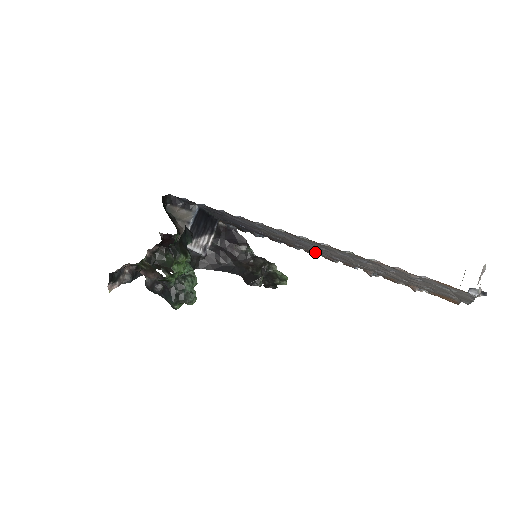
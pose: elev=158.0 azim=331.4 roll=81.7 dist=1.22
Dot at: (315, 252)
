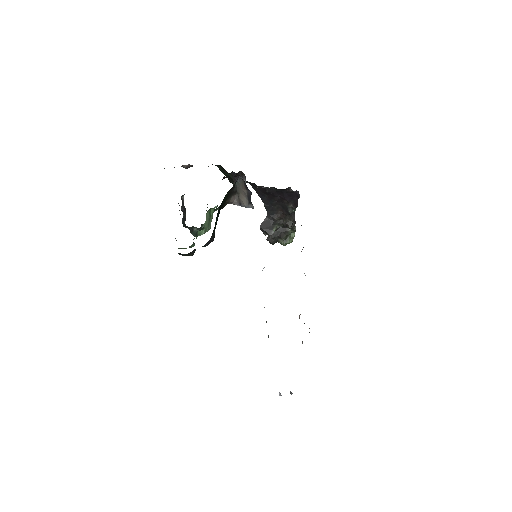
Dot at: occluded
